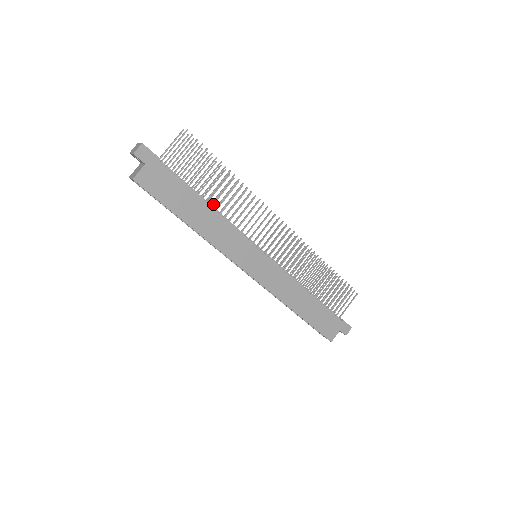
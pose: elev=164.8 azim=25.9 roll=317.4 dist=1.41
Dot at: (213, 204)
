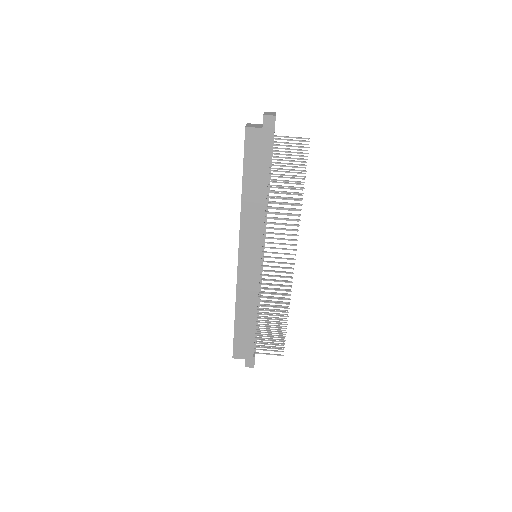
Dot at: (271, 198)
